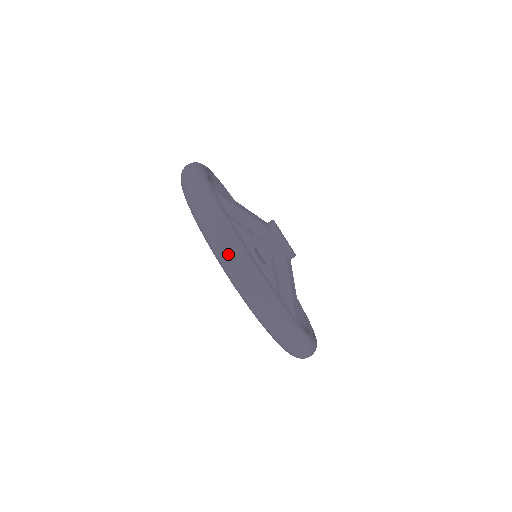
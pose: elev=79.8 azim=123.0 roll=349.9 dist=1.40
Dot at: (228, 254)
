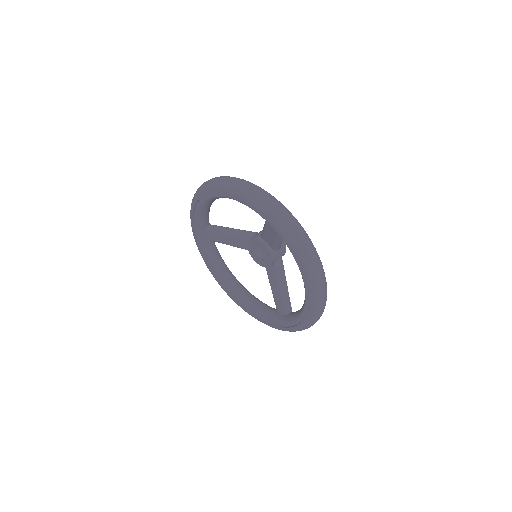
Dot at: (206, 181)
